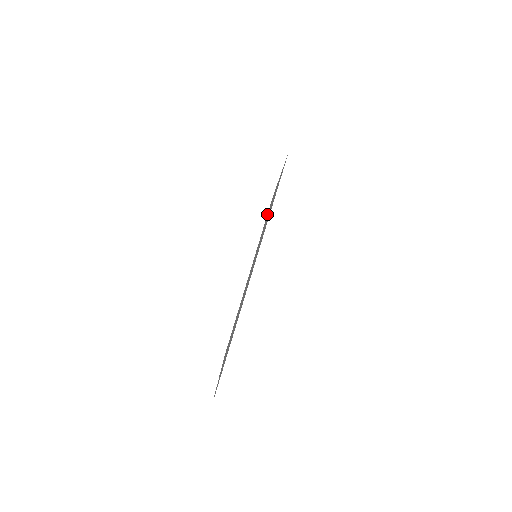
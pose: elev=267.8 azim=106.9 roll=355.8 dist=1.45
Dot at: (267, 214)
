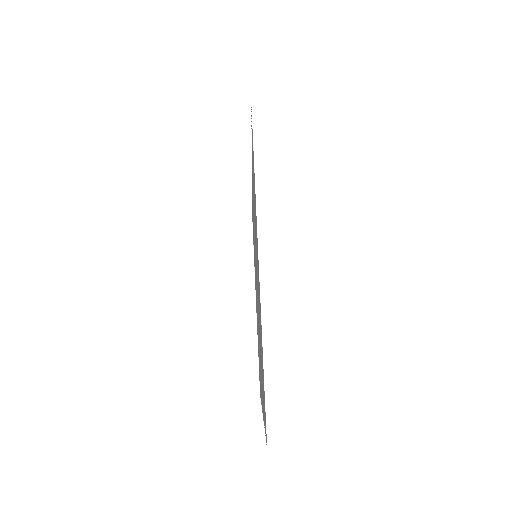
Dot at: occluded
